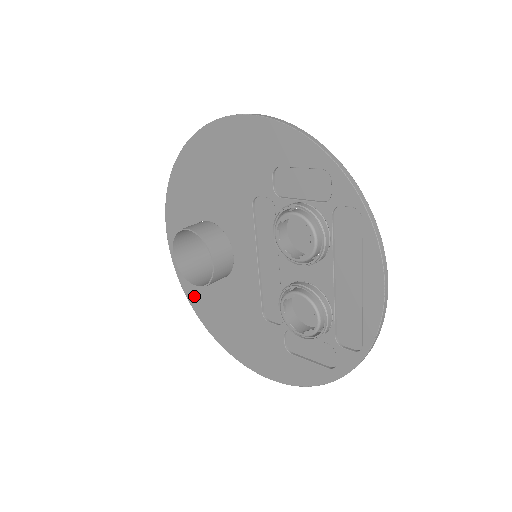
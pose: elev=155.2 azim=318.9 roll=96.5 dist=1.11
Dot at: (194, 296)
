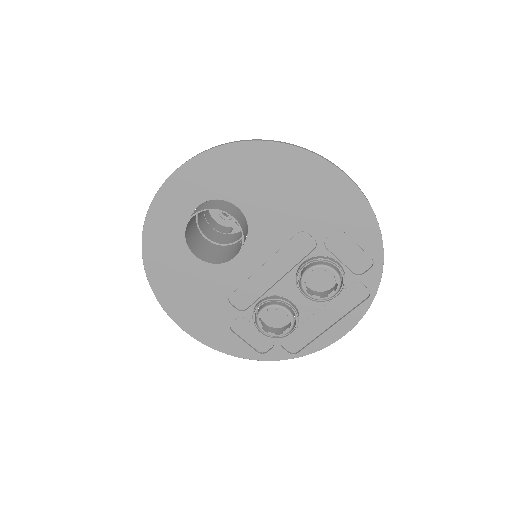
Dot at: (155, 241)
